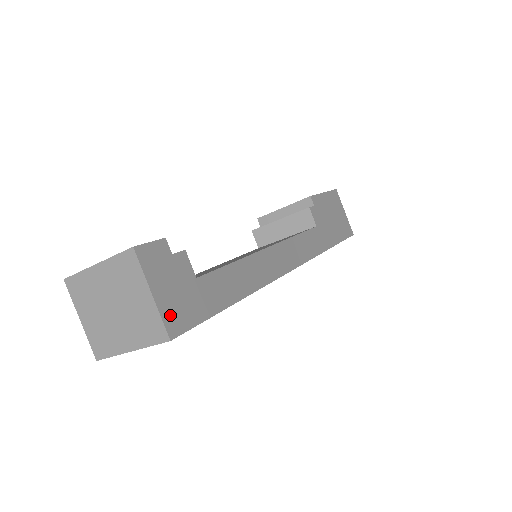
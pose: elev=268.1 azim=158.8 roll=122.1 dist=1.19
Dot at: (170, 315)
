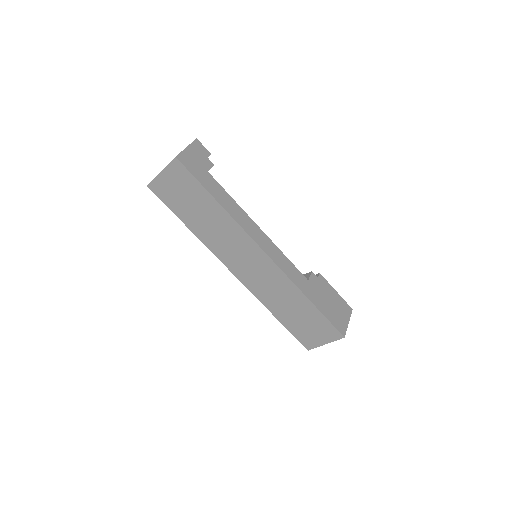
Dot at: (185, 157)
